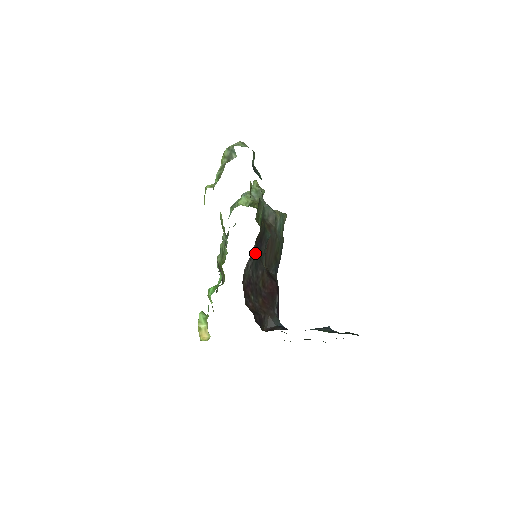
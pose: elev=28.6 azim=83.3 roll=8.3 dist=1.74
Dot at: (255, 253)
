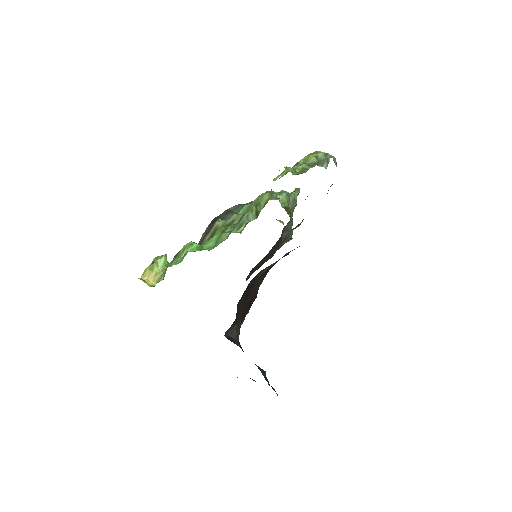
Dot at: (275, 263)
